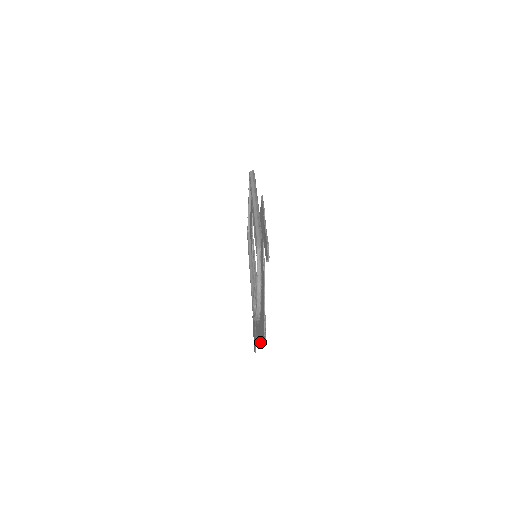
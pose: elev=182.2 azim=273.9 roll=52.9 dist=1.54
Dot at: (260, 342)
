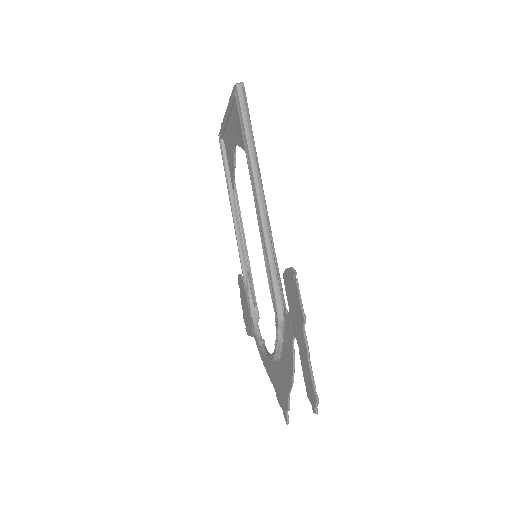
Dot at: occluded
